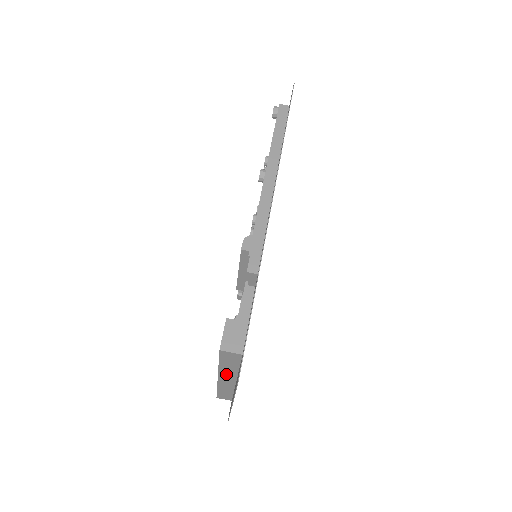
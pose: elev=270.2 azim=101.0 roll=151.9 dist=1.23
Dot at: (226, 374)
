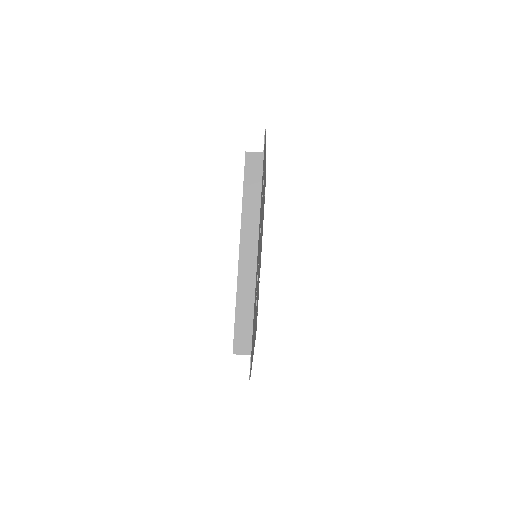
Dot at: (248, 227)
